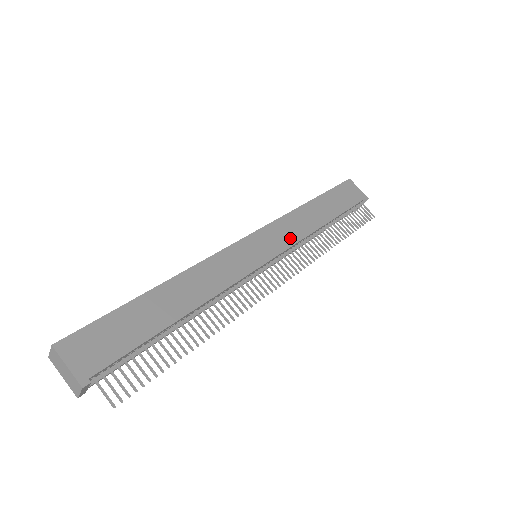
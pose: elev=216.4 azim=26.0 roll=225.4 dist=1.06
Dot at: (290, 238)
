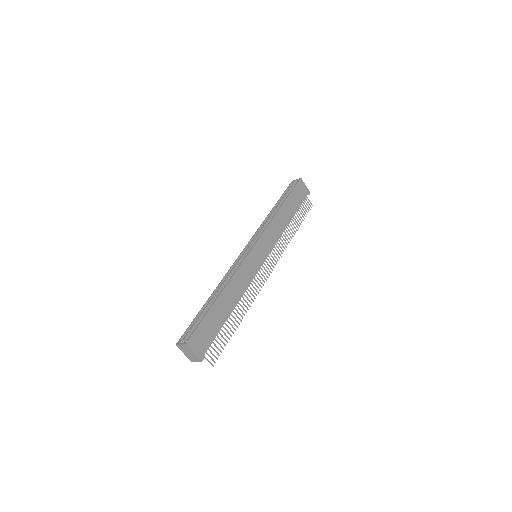
Dot at: (273, 240)
